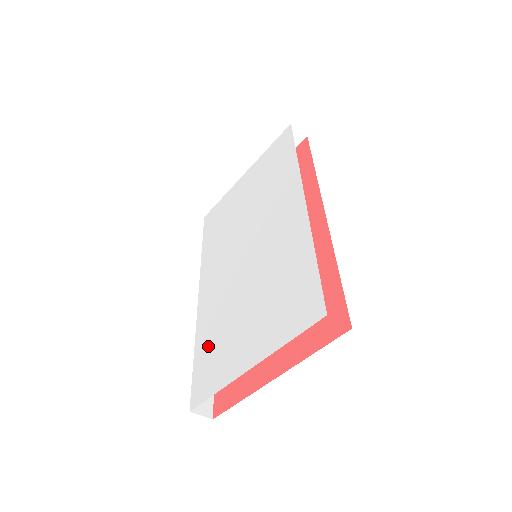
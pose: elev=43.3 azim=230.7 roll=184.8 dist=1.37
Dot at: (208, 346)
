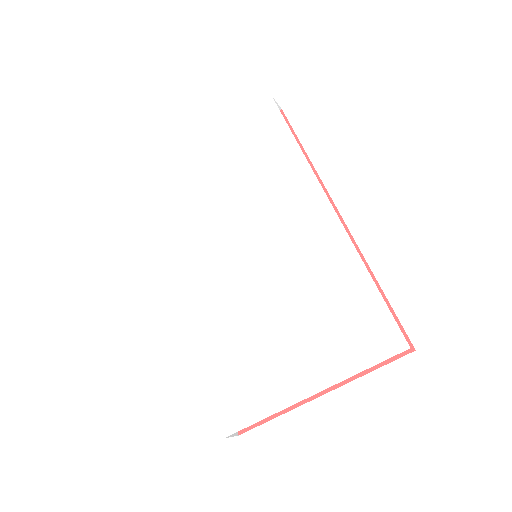
Dot at: (226, 364)
